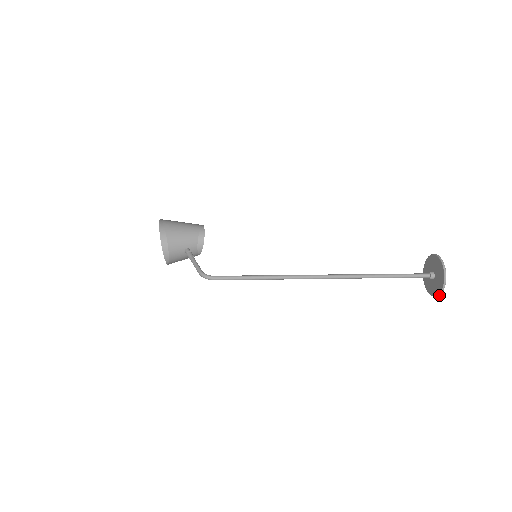
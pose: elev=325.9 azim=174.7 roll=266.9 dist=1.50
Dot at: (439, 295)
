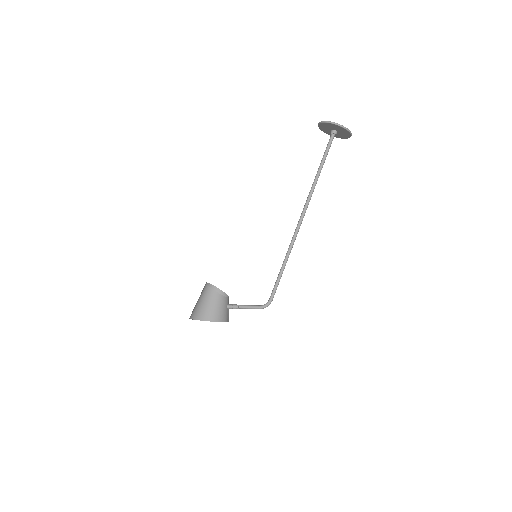
Dot at: occluded
